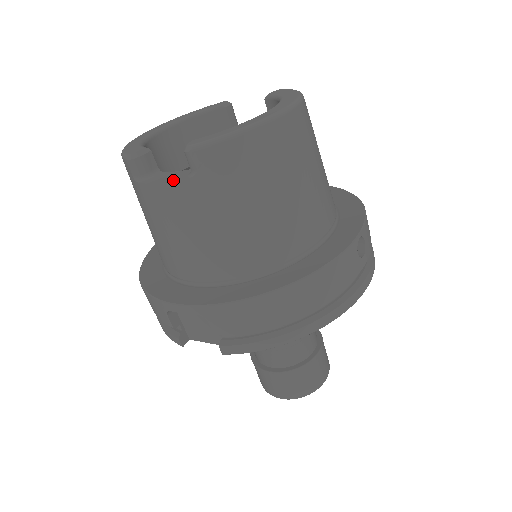
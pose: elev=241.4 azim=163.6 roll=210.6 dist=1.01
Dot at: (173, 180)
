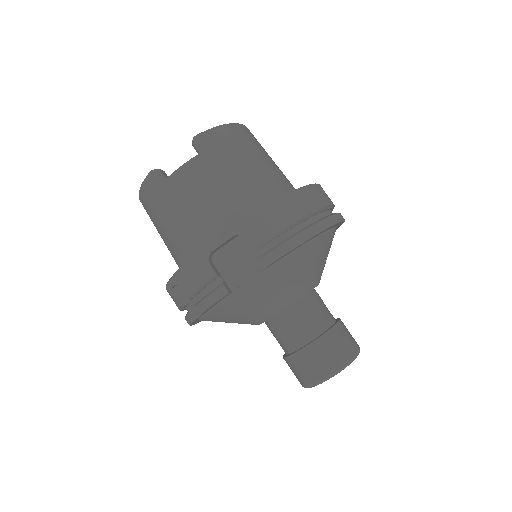
Dot at: (189, 160)
